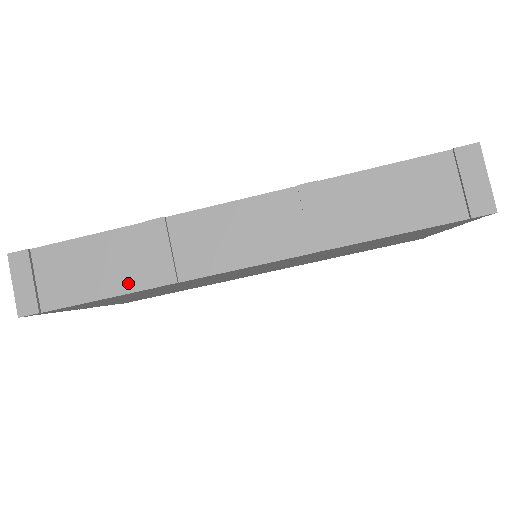
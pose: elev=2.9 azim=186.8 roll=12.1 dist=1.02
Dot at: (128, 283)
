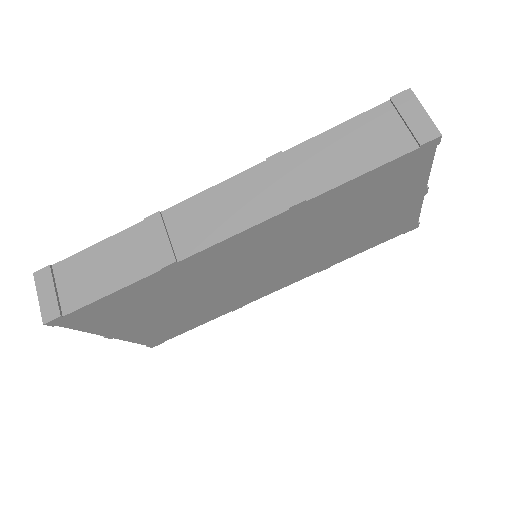
Dot at: (135, 273)
